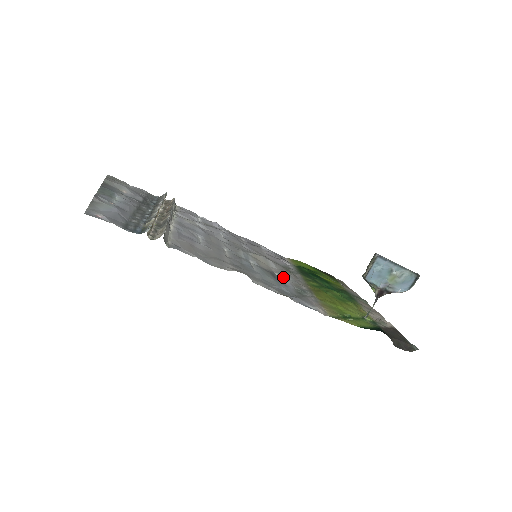
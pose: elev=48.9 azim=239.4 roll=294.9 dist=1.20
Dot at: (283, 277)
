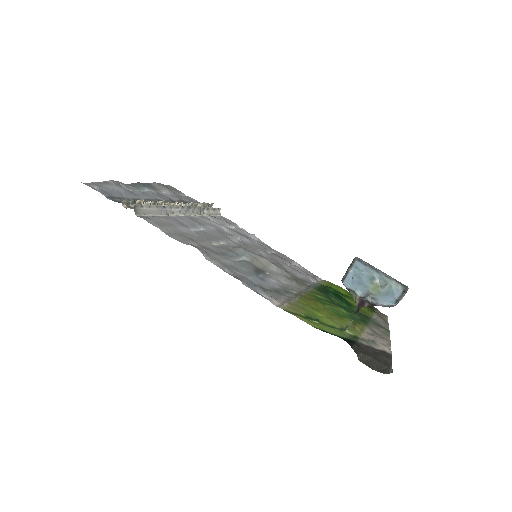
Dot at: (273, 277)
